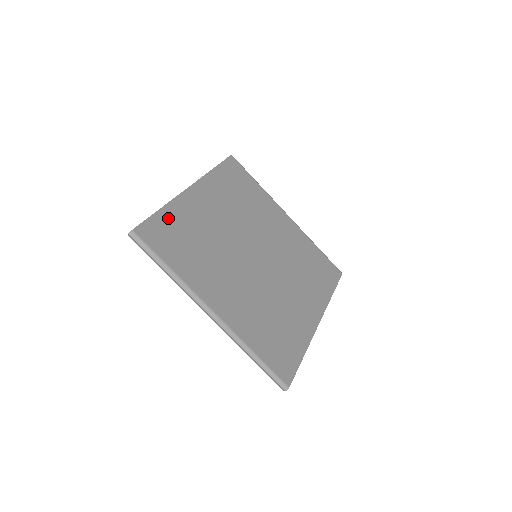
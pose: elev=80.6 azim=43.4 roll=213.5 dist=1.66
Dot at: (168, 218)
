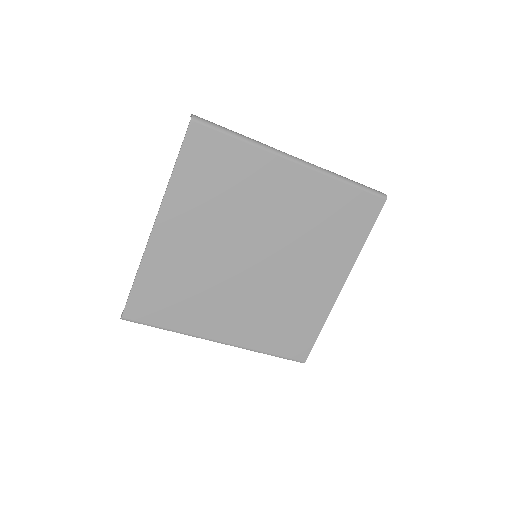
Dot at: (147, 283)
